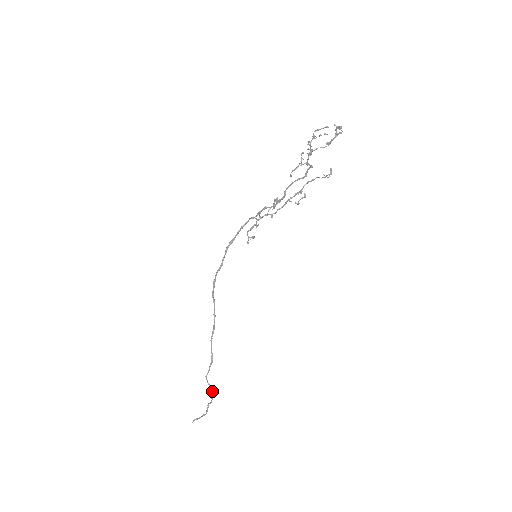
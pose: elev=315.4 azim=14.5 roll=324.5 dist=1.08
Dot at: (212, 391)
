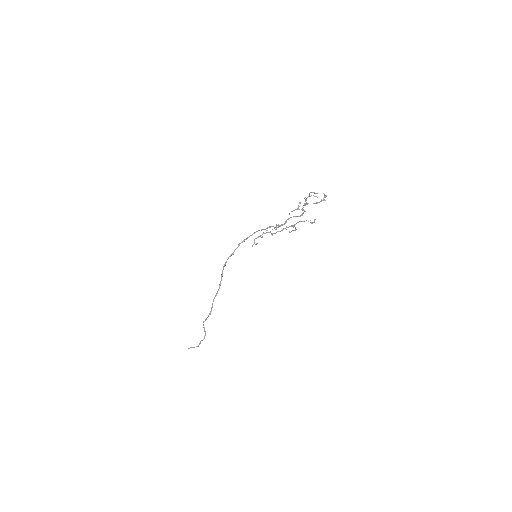
Dot at: (205, 333)
